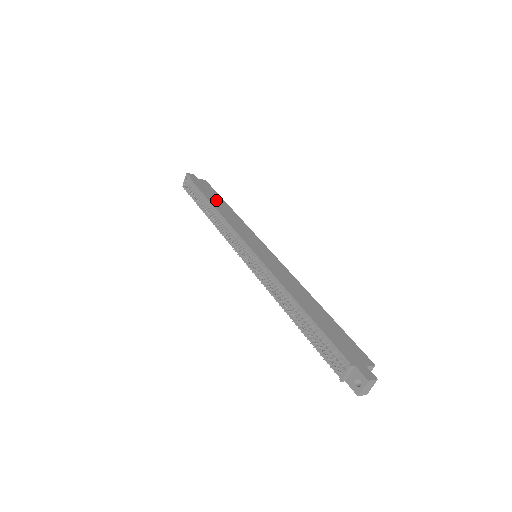
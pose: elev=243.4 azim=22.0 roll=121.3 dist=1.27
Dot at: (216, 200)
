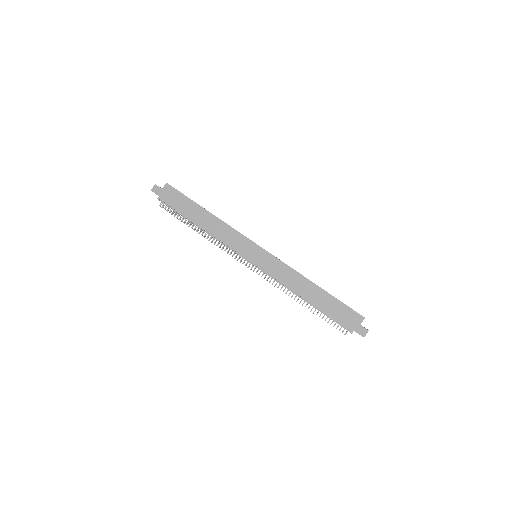
Dot at: (194, 213)
